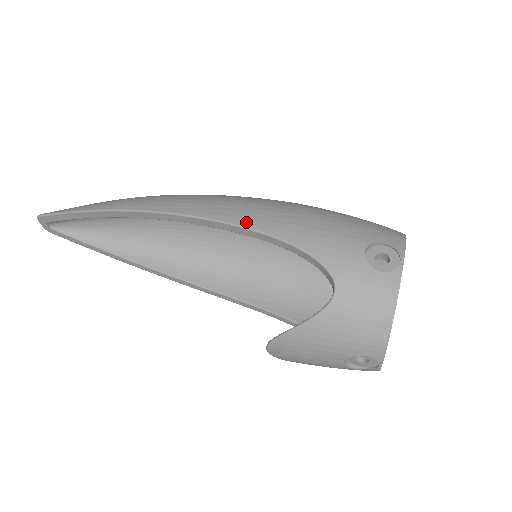
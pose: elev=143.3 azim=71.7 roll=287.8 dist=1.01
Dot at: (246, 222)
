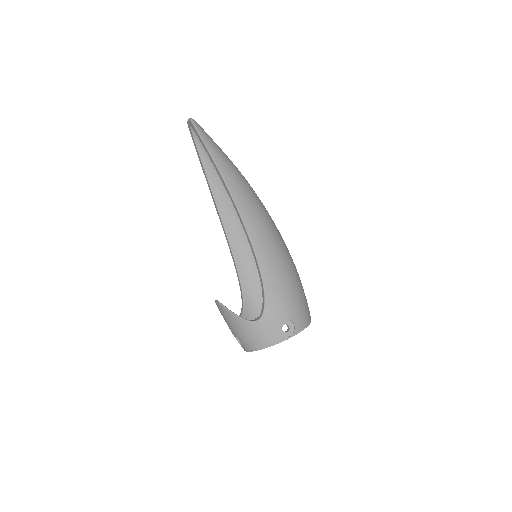
Dot at: (261, 259)
